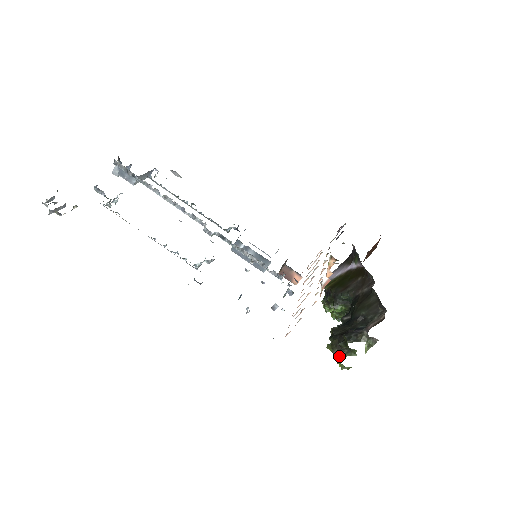
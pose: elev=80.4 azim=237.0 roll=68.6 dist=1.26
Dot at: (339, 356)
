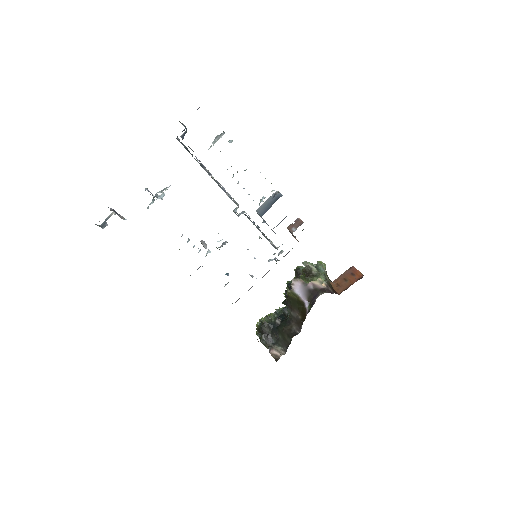
Dot at: (257, 332)
